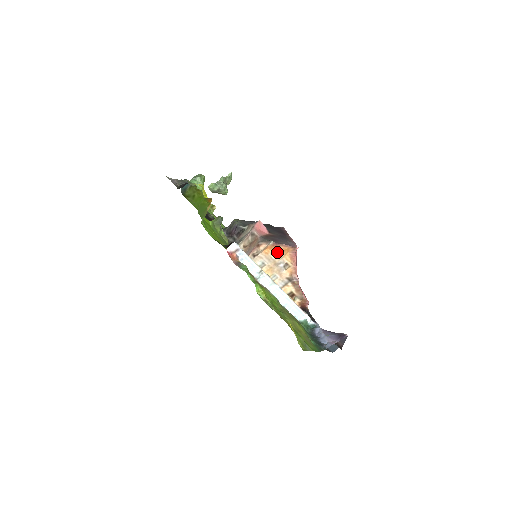
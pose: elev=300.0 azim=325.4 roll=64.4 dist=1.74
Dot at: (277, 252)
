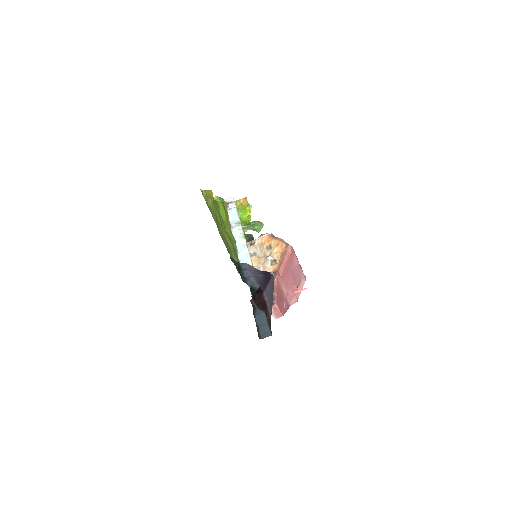
Dot at: (272, 247)
